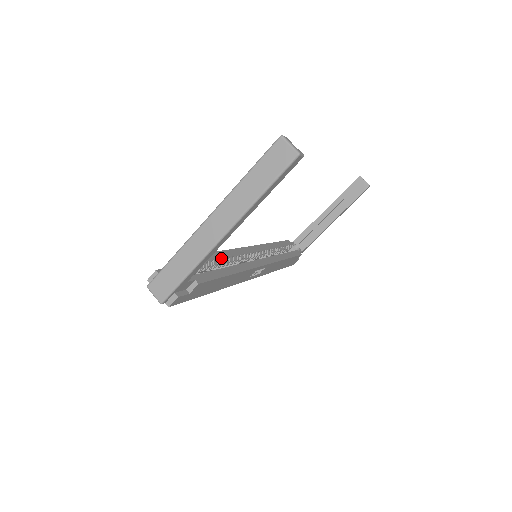
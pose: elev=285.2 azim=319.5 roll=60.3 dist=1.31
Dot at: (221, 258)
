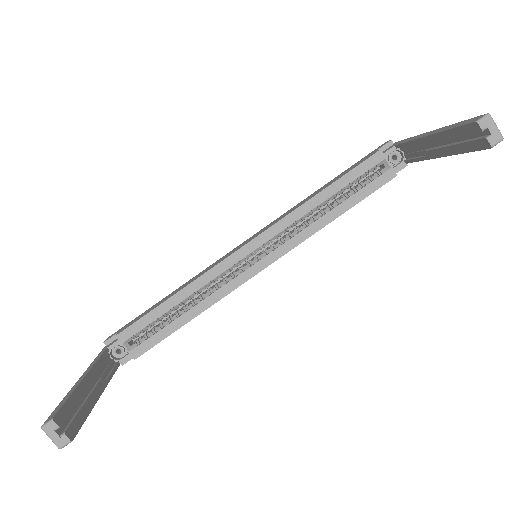
Dot at: (182, 300)
